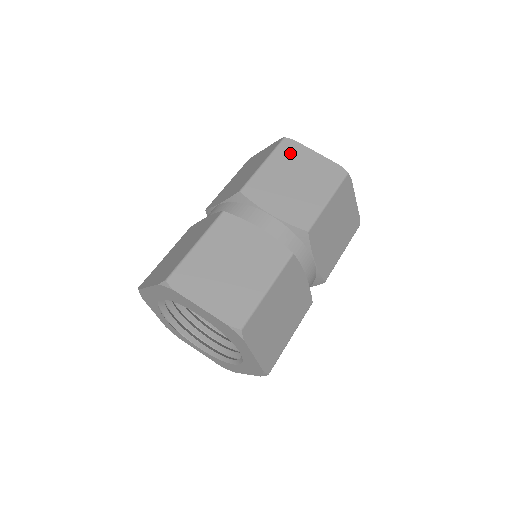
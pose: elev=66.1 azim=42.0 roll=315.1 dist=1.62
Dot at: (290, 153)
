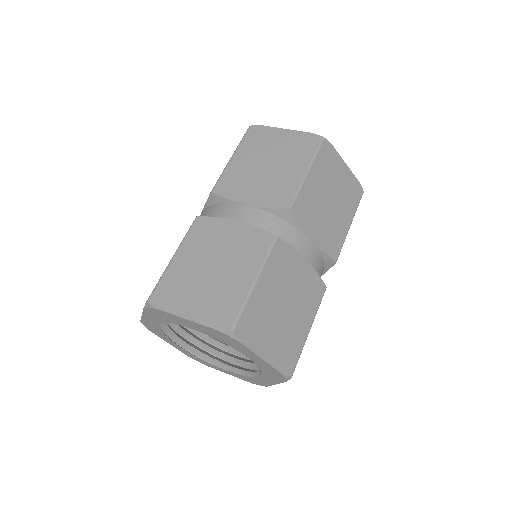
Dot at: (258, 139)
